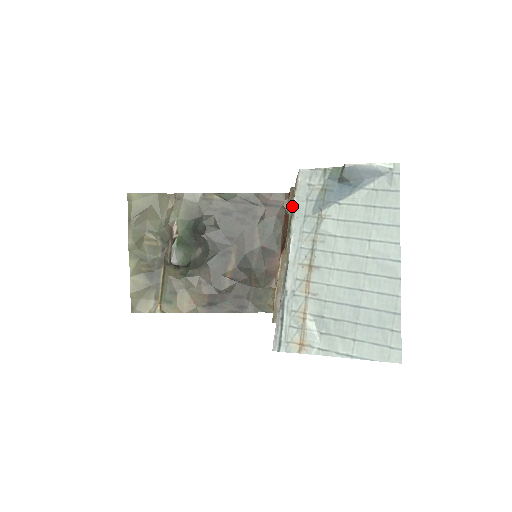
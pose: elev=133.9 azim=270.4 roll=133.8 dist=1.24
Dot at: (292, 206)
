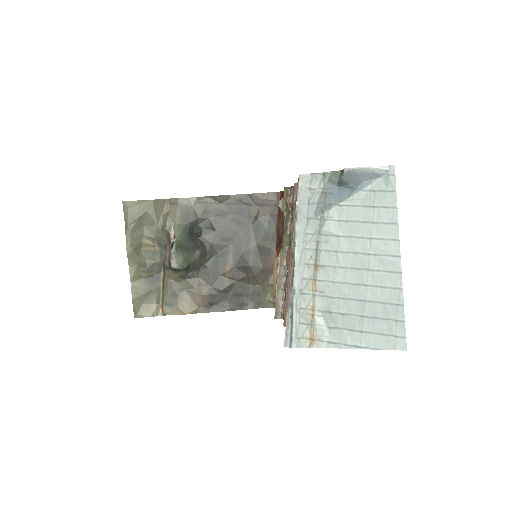
Dot at: (287, 206)
